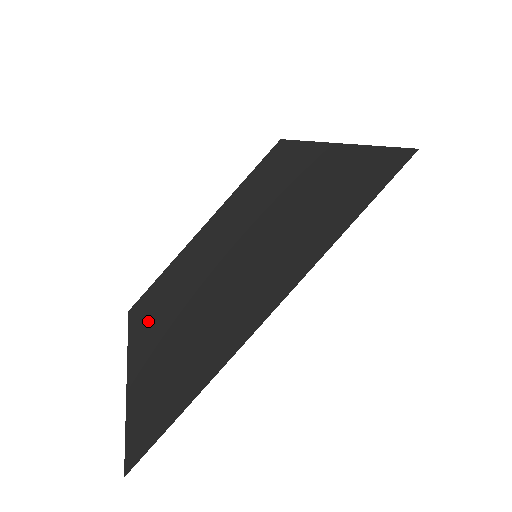
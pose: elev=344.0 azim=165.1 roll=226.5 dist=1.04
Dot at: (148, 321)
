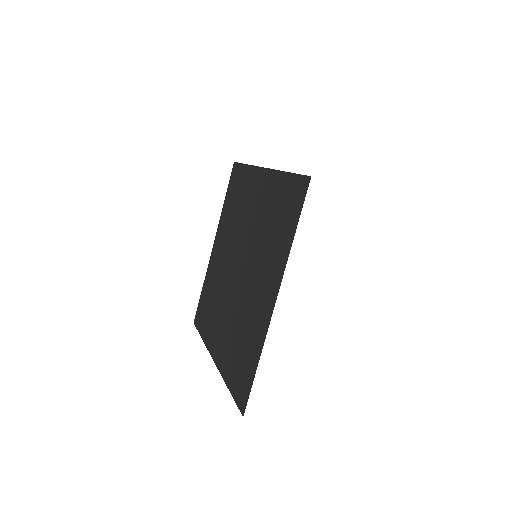
Dot at: (211, 326)
